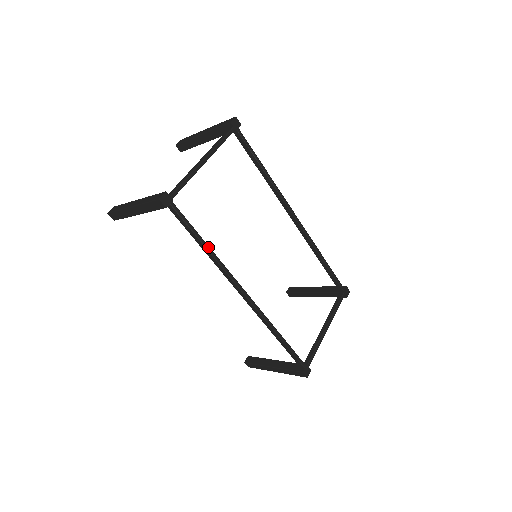
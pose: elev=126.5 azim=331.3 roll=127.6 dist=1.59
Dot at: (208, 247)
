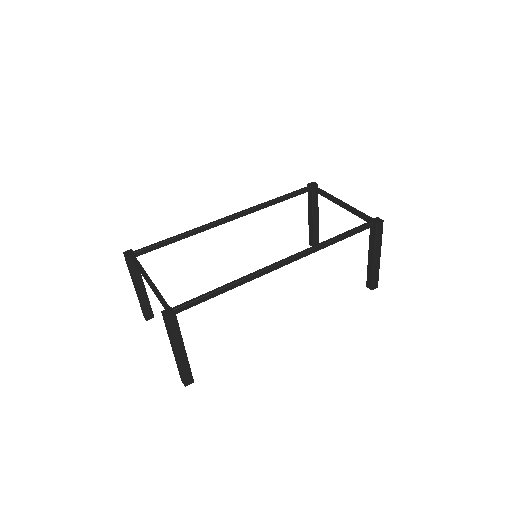
Dot at: (225, 286)
